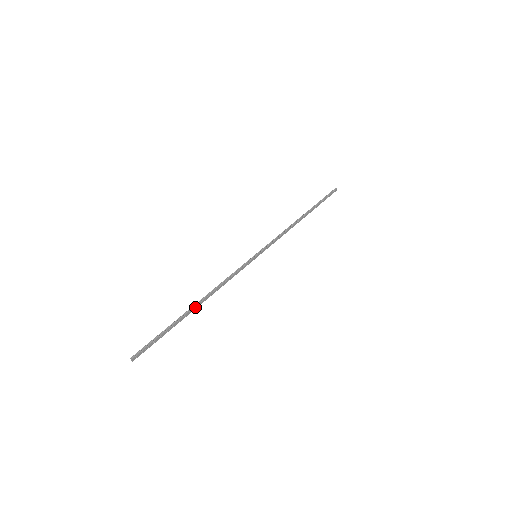
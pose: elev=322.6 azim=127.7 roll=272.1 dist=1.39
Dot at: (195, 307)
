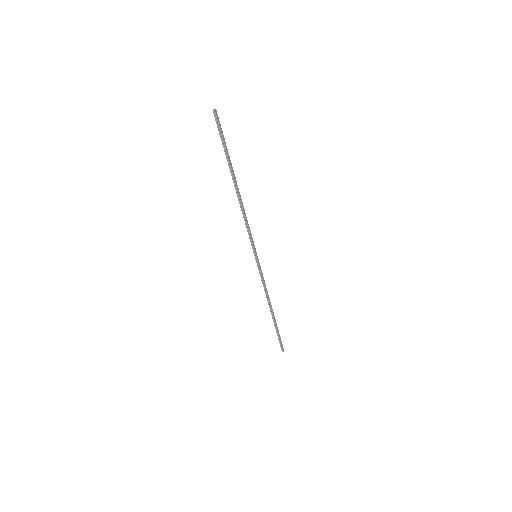
Dot at: (236, 183)
